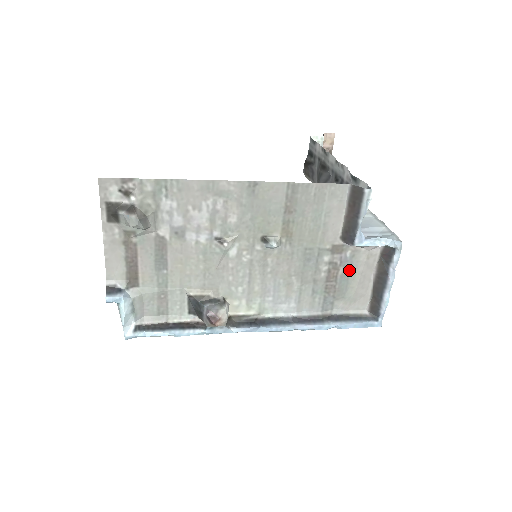
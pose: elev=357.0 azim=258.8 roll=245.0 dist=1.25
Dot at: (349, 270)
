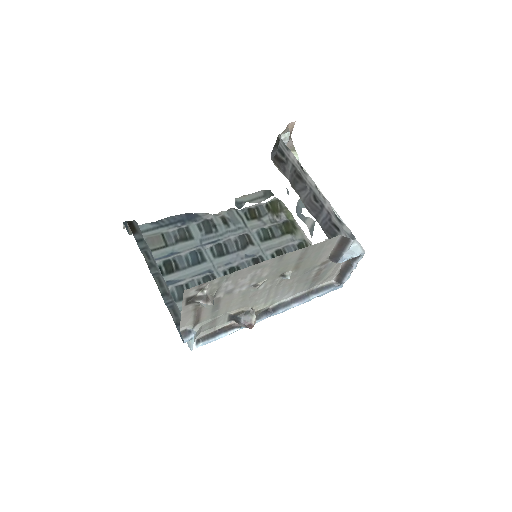
Dot at: (328, 268)
